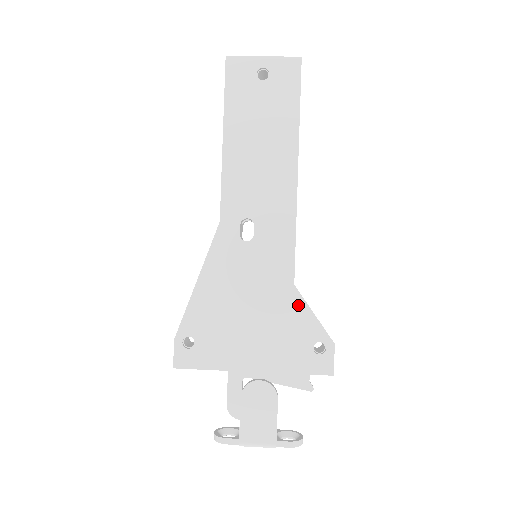
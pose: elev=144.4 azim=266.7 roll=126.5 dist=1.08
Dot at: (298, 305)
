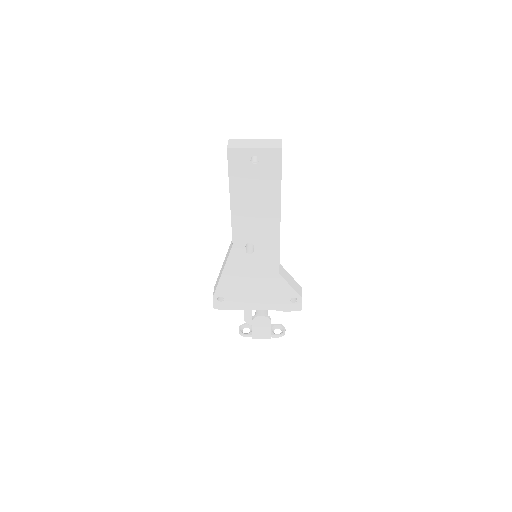
Dot at: (282, 283)
